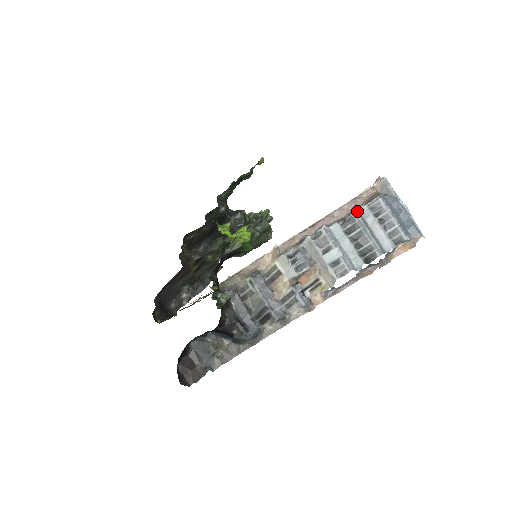
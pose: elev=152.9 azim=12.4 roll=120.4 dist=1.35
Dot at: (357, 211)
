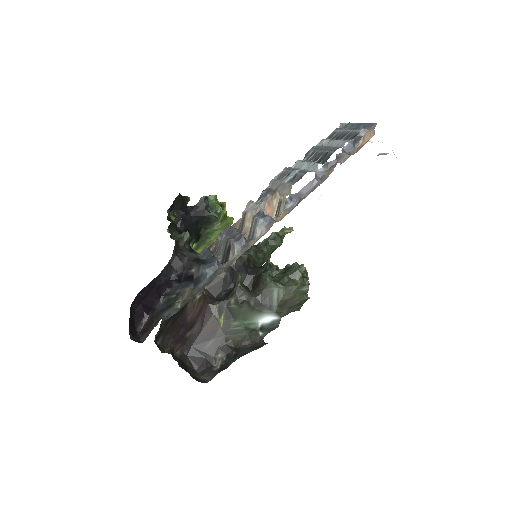
Dot at: (314, 146)
